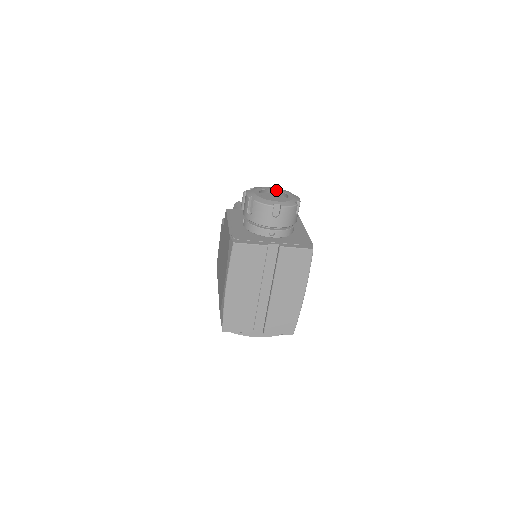
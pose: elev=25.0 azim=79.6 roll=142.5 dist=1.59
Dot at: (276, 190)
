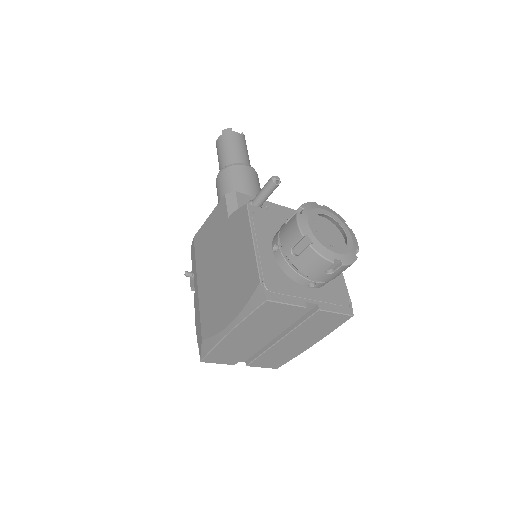
Dot at: (331, 217)
